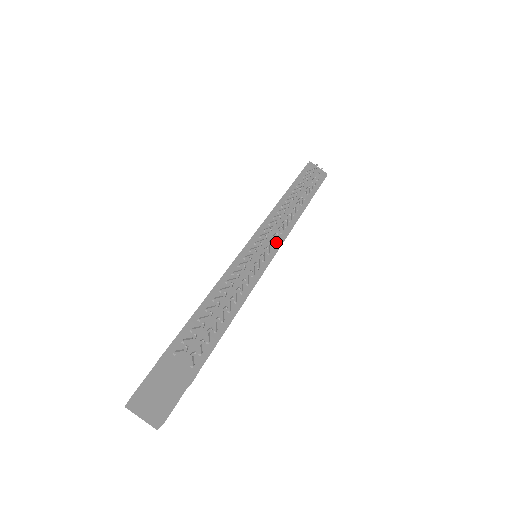
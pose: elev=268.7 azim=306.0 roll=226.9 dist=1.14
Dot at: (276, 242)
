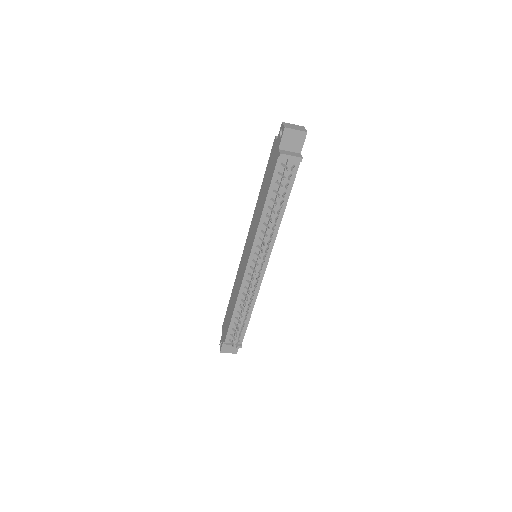
Dot at: (265, 257)
